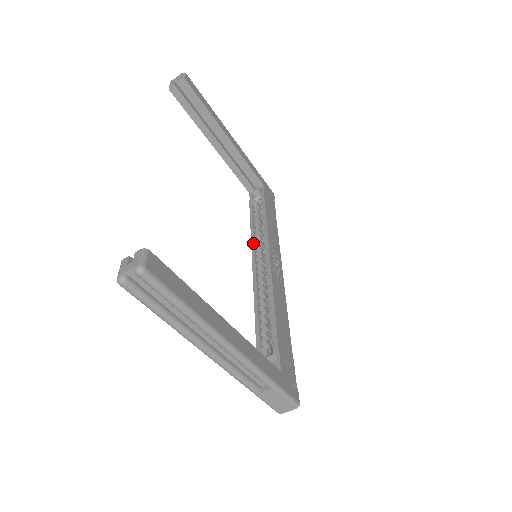
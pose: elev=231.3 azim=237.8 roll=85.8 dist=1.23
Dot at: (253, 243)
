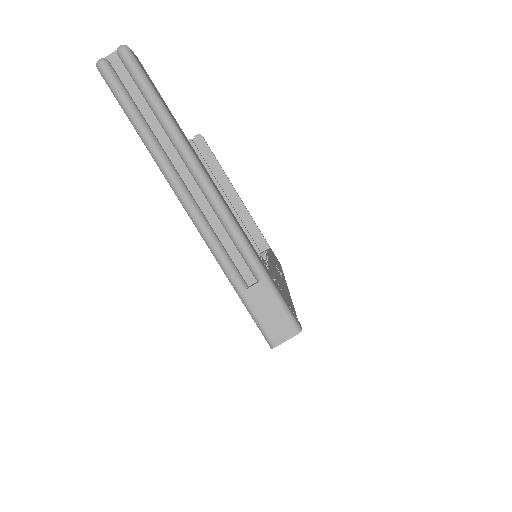
Dot at: occluded
